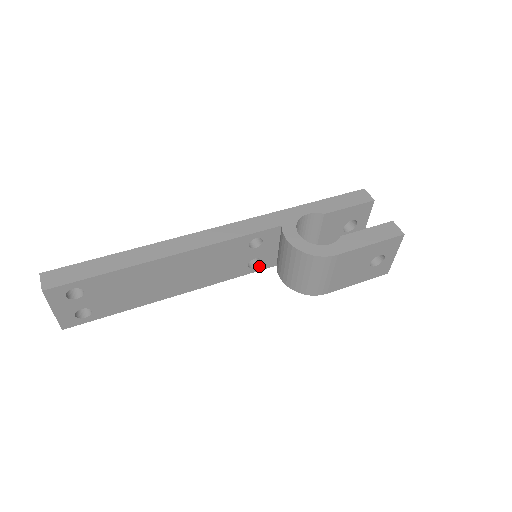
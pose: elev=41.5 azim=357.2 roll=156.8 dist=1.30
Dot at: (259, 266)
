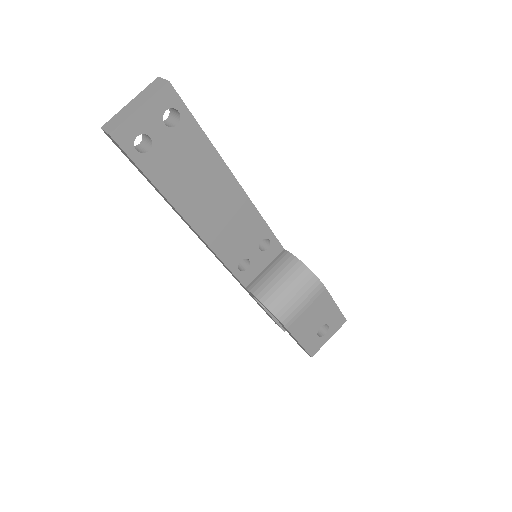
Dot at: (241, 273)
